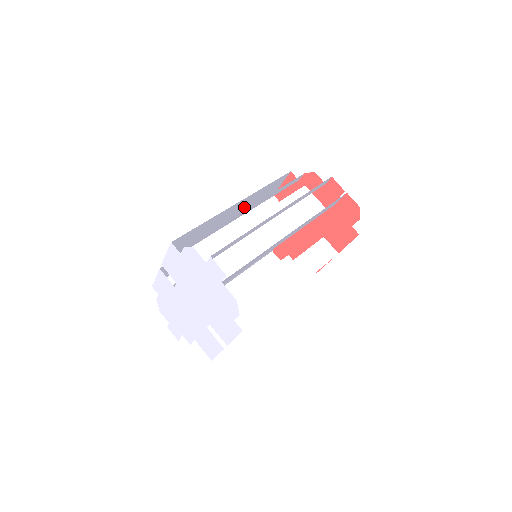
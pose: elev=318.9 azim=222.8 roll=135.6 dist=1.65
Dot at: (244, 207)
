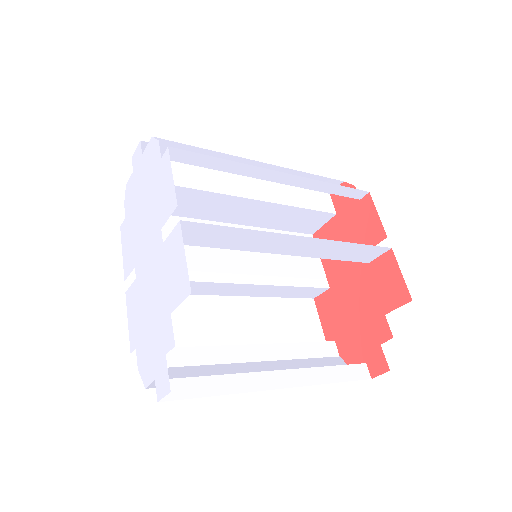
Dot at: occluded
